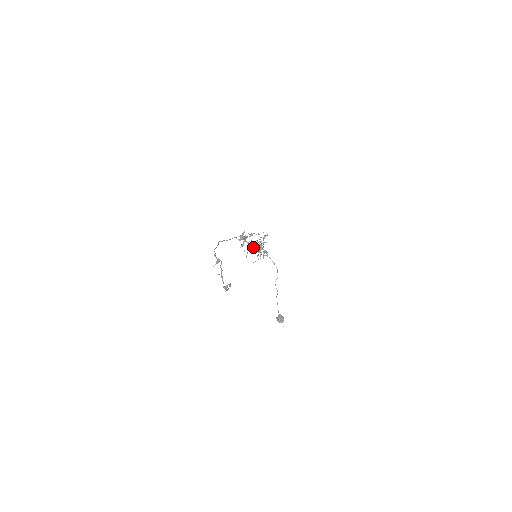
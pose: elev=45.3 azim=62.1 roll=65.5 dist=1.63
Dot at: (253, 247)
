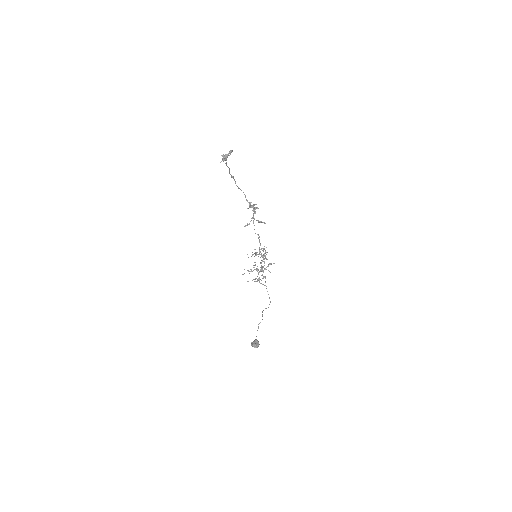
Dot at: (256, 253)
